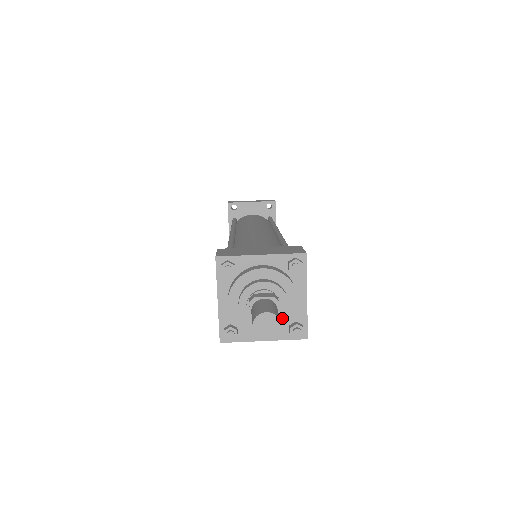
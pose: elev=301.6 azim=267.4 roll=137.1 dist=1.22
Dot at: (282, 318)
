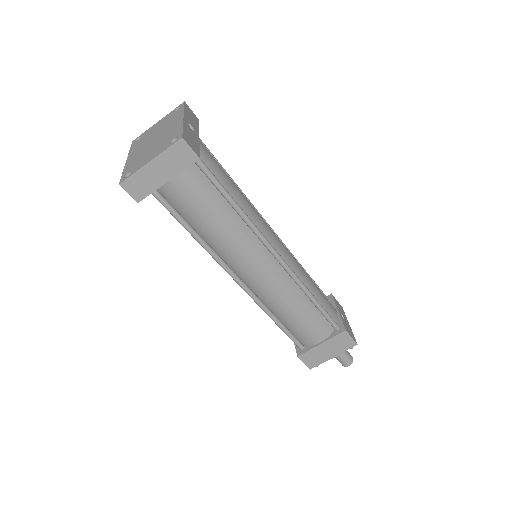
Dot at: occluded
